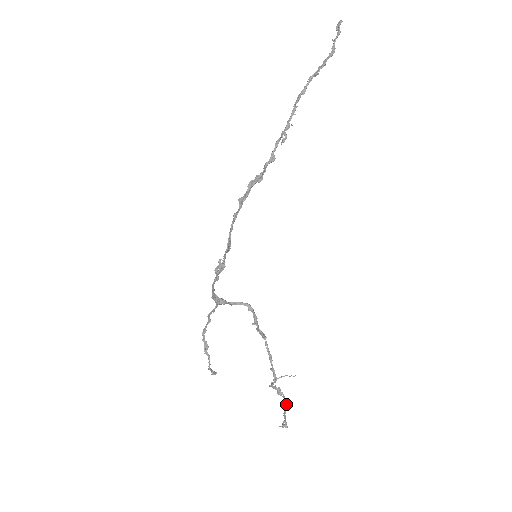
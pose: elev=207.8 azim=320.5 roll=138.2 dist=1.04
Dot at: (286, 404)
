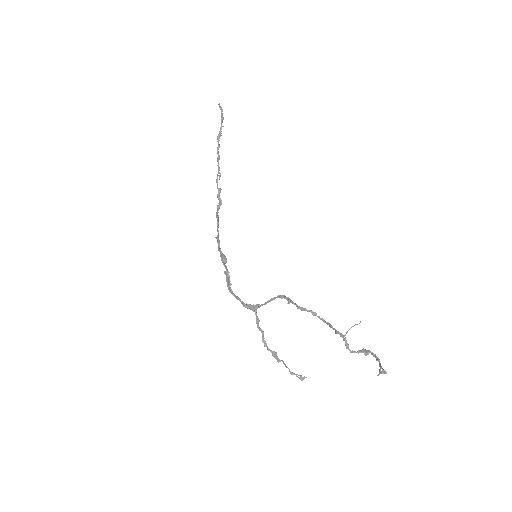
Dot at: (377, 357)
